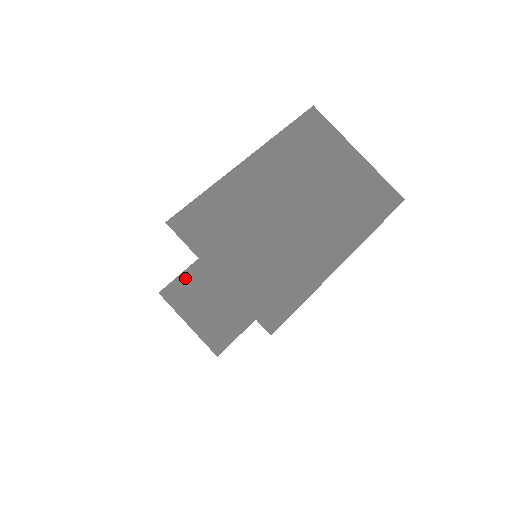
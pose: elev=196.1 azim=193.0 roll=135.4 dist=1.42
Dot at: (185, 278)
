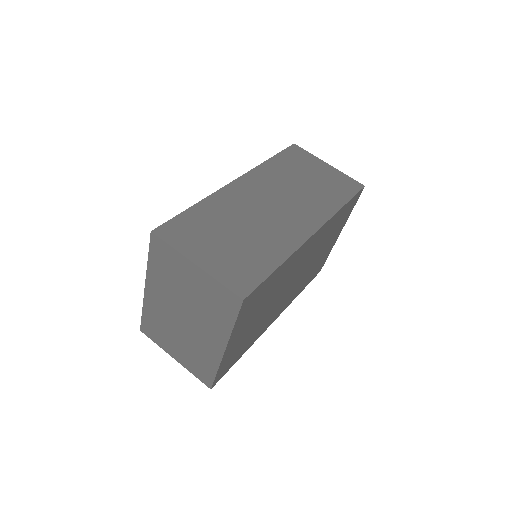
Dot at: occluded
